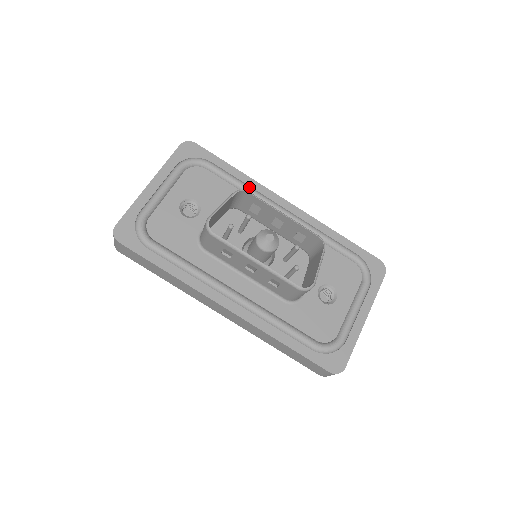
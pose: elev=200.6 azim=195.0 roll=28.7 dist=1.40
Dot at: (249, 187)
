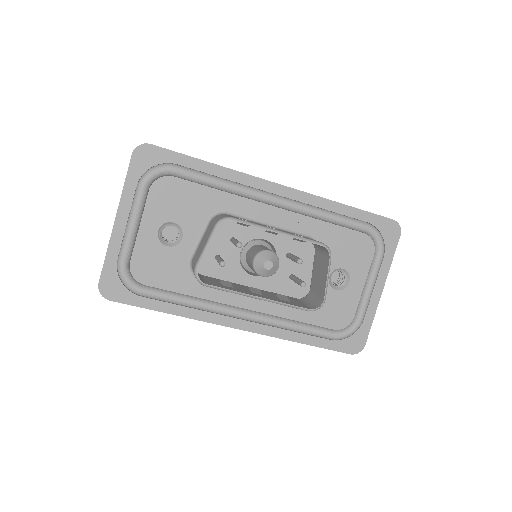
Dot at: (230, 184)
